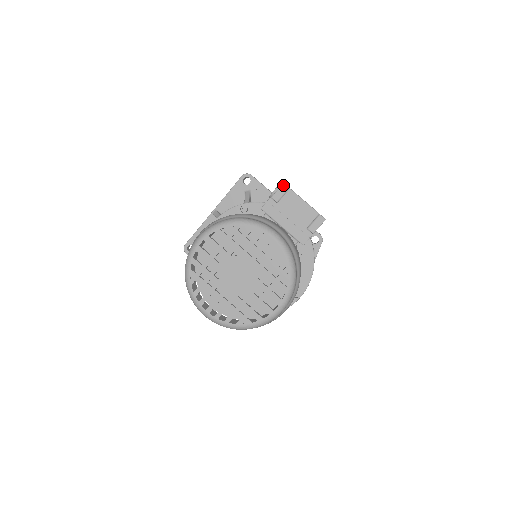
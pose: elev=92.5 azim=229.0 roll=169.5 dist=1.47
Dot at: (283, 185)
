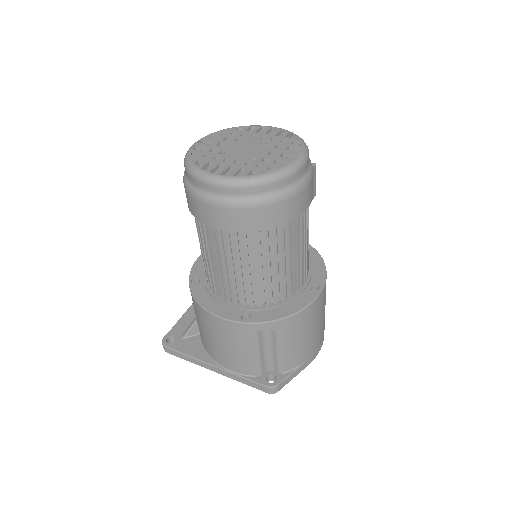
Dot at: occluded
